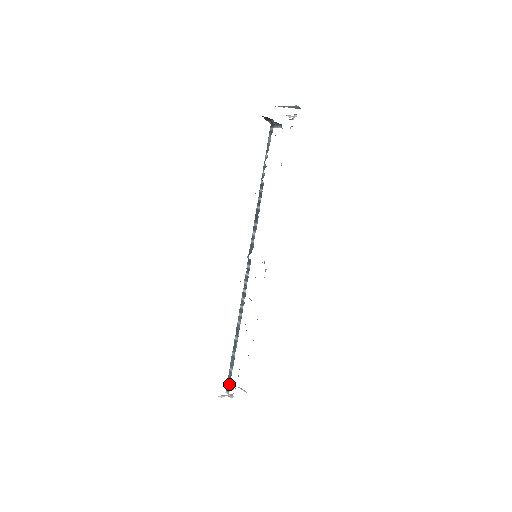
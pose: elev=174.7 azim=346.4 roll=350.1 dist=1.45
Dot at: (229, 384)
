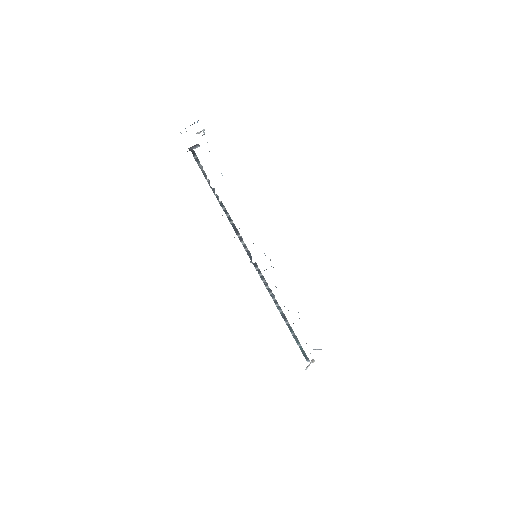
Dot at: (305, 355)
